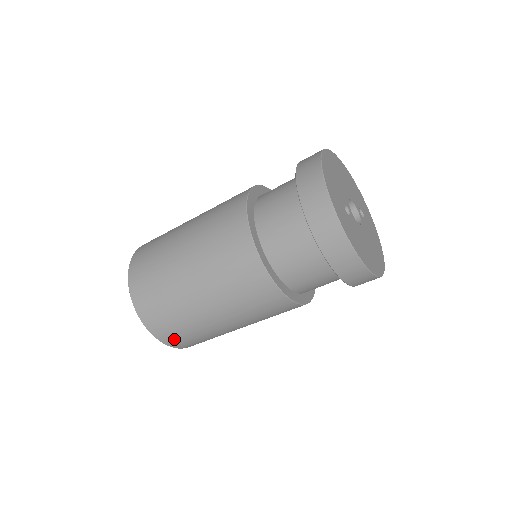
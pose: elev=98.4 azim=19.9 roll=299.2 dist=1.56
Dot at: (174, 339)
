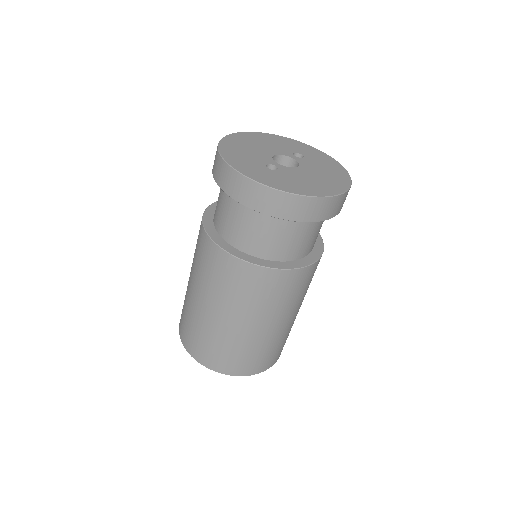
Dot at: (252, 367)
